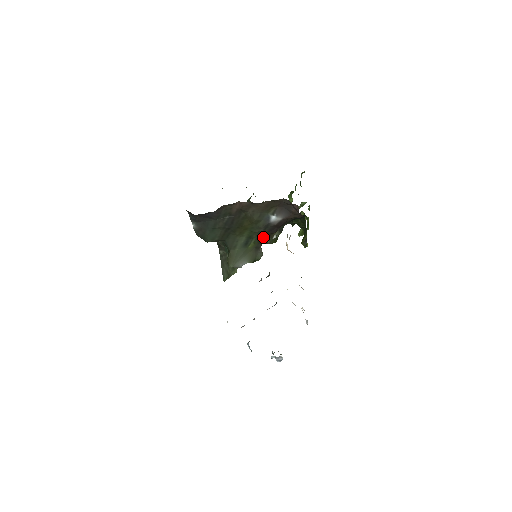
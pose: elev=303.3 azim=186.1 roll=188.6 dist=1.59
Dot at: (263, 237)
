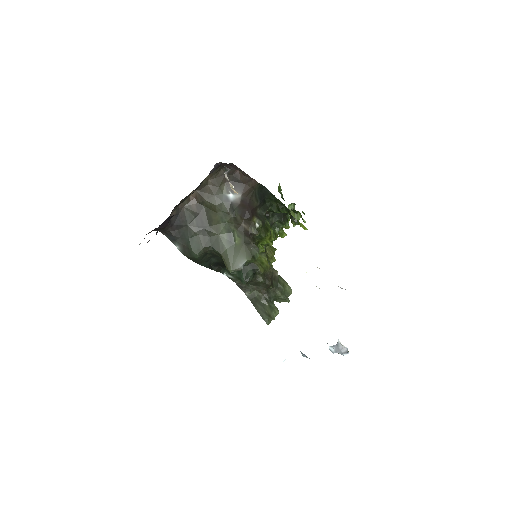
Dot at: (243, 227)
